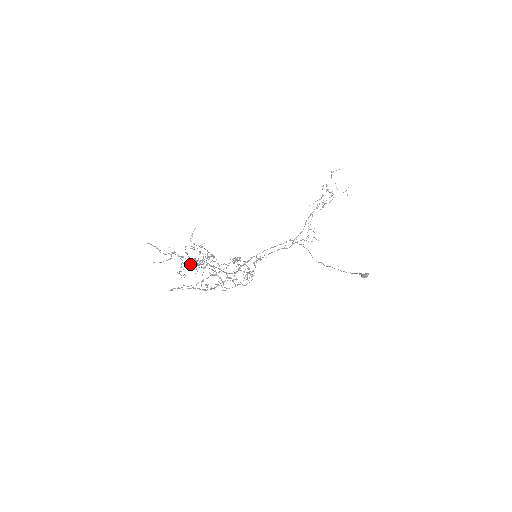
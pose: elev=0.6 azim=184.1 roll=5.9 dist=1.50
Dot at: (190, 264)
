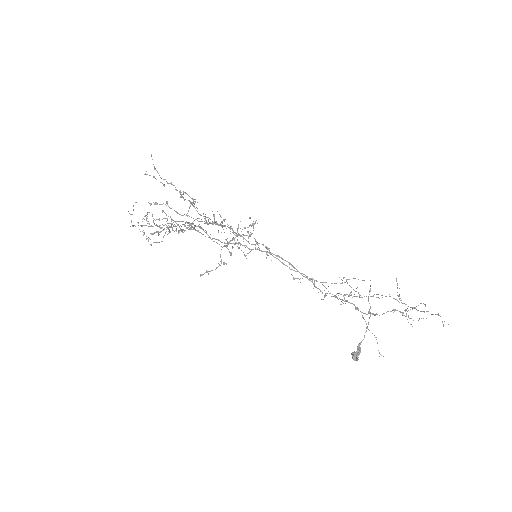
Dot at: (151, 226)
